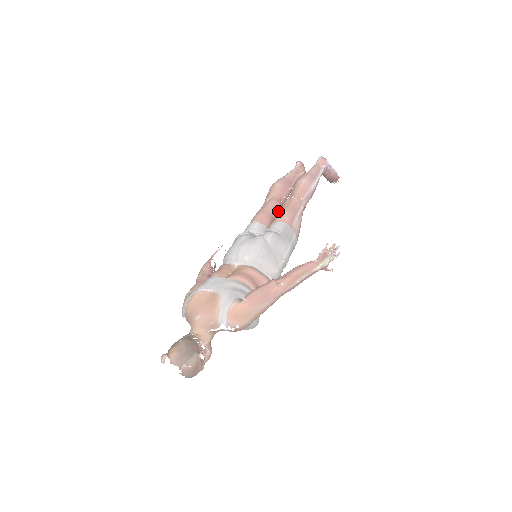
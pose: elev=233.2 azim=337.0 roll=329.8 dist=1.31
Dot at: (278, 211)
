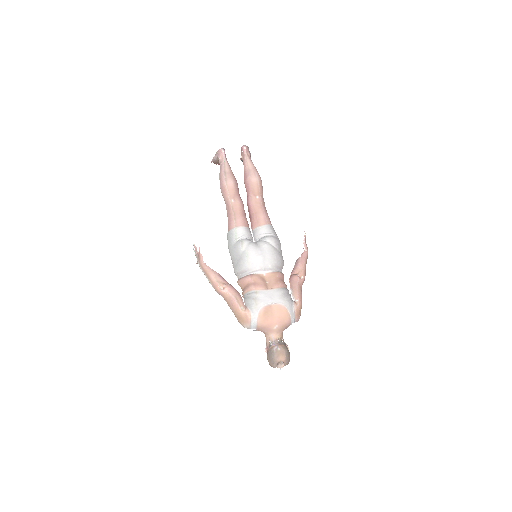
Dot at: occluded
